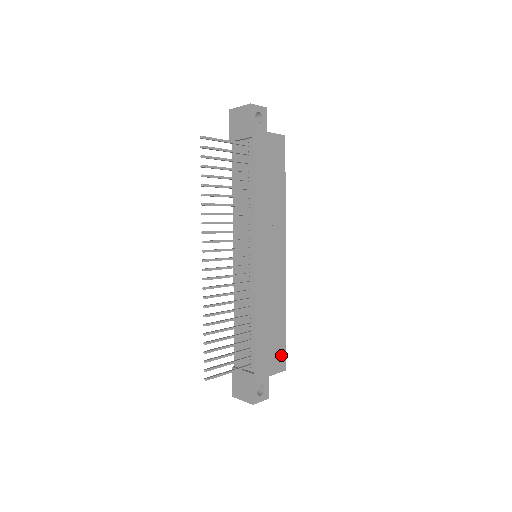
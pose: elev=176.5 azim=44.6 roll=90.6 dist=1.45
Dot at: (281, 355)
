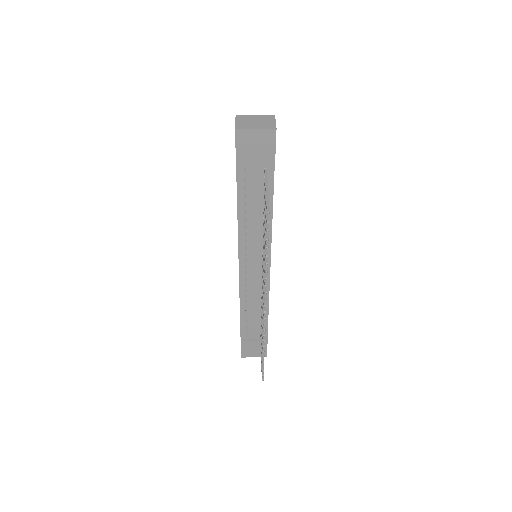
Dot at: occluded
